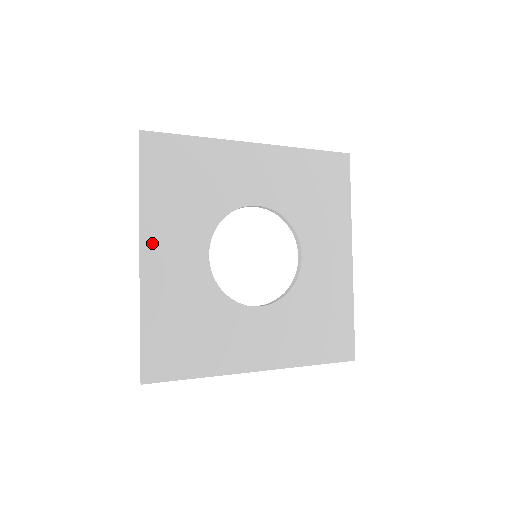
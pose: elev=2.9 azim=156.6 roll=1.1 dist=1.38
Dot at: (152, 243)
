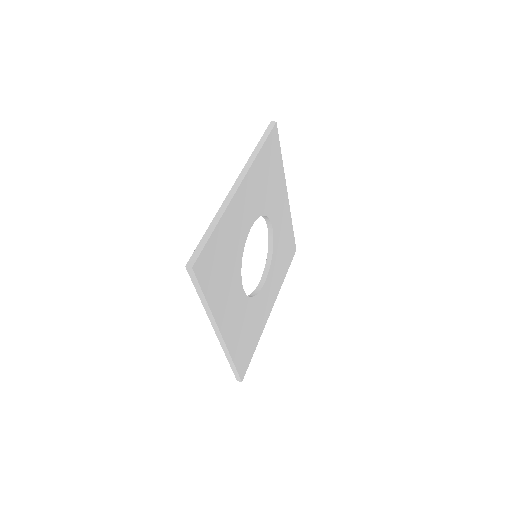
Dot at: (223, 321)
